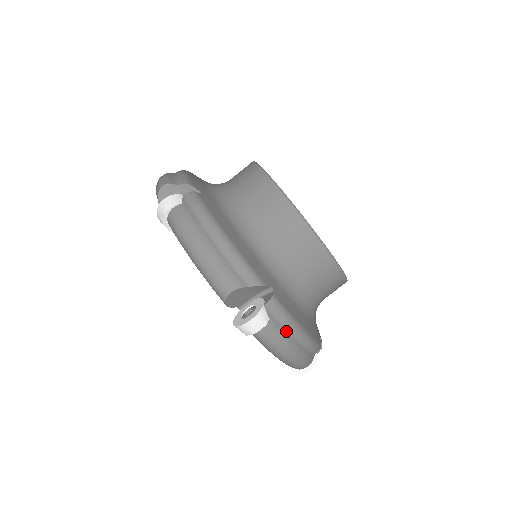
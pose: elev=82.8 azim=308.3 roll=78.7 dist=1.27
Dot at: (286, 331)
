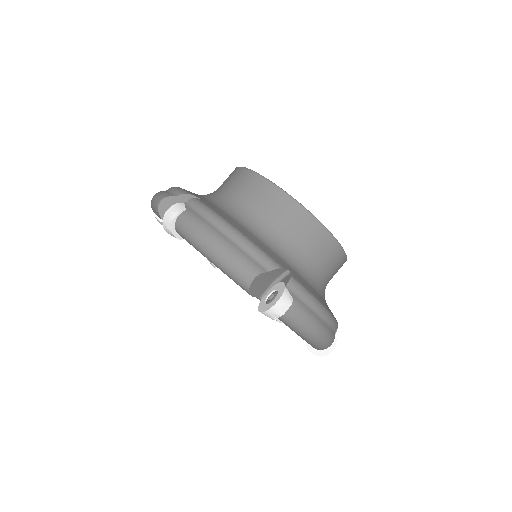
Dot at: (309, 309)
